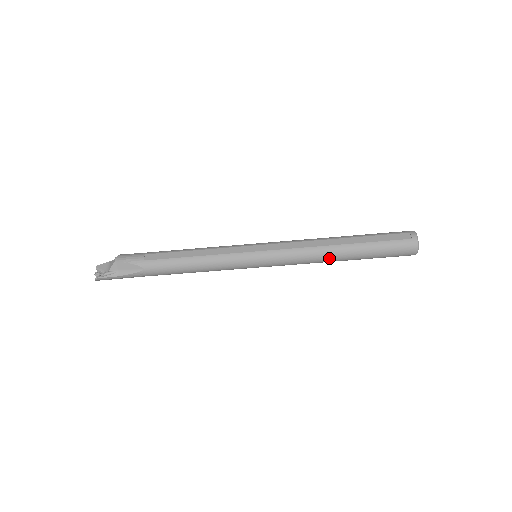
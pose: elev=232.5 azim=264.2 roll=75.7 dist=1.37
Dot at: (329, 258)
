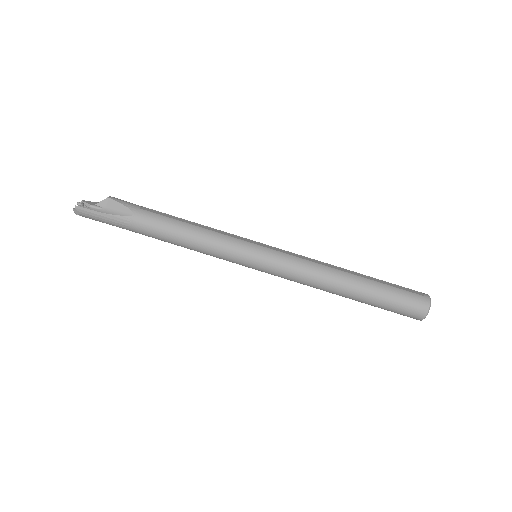
Dot at: (334, 282)
